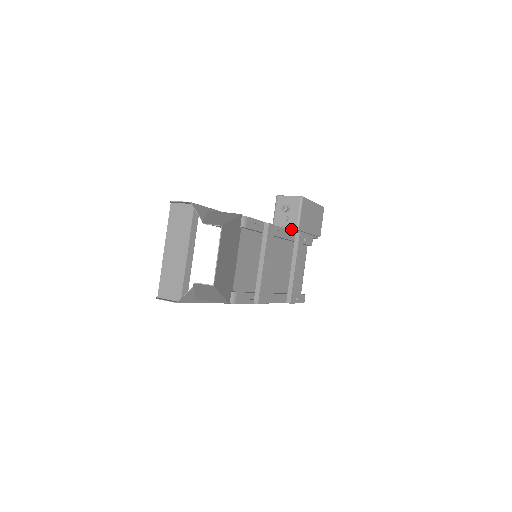
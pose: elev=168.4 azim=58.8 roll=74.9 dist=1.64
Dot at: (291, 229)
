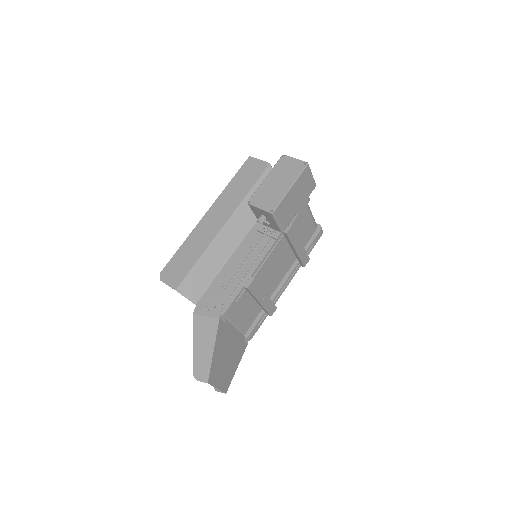
Dot at: (275, 239)
